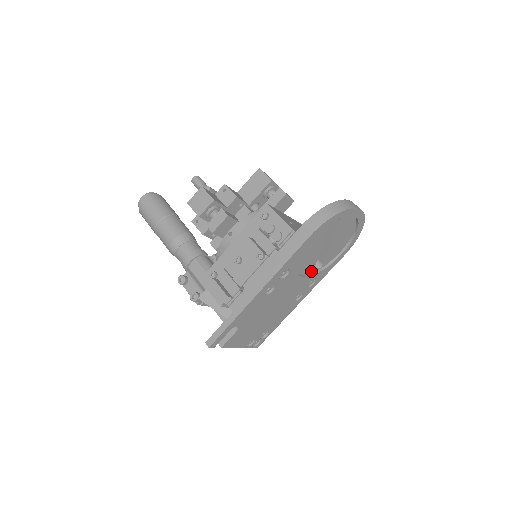
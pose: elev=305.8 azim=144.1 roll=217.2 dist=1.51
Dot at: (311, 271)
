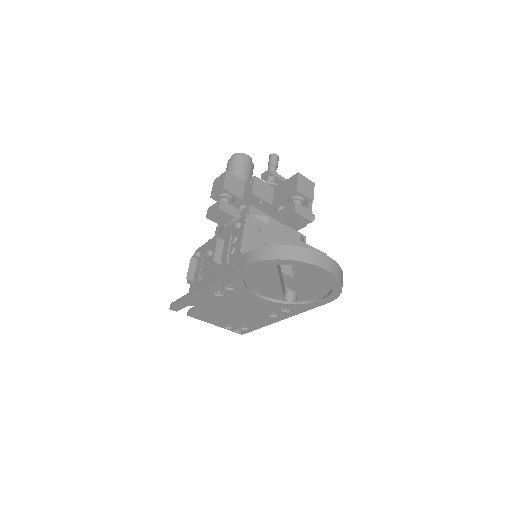
Dot at: (281, 298)
